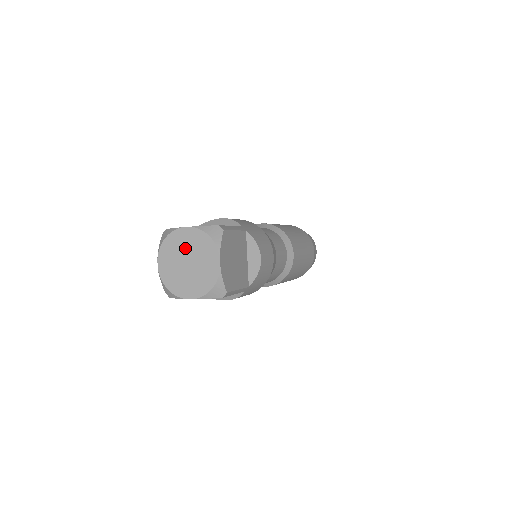
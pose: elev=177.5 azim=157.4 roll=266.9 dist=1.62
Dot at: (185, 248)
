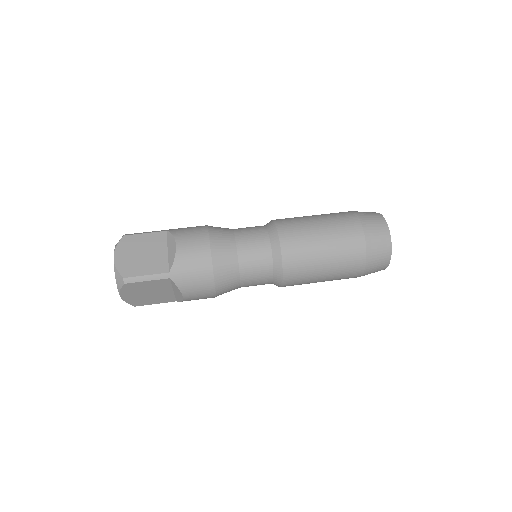
Dot at: occluded
